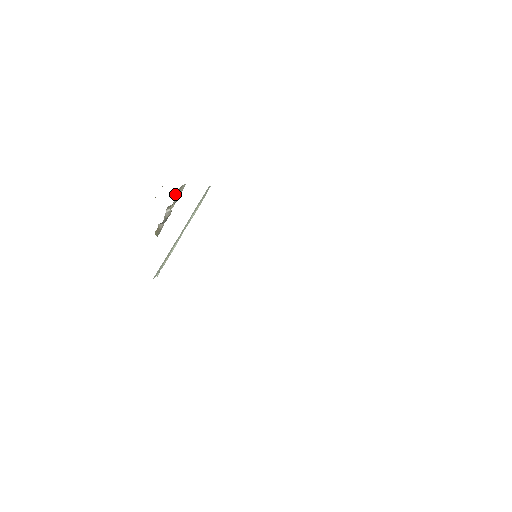
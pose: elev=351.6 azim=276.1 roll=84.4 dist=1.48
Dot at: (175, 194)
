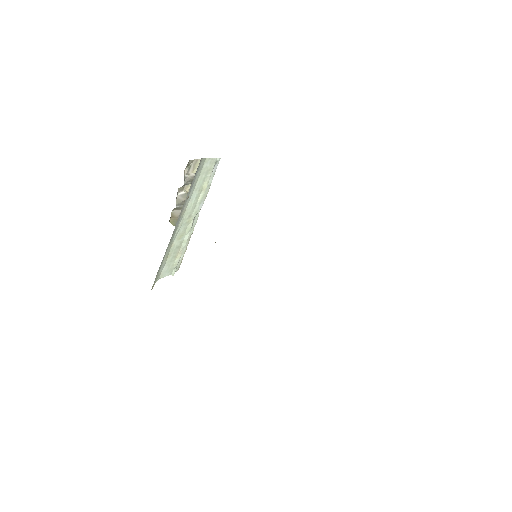
Dot at: (185, 171)
